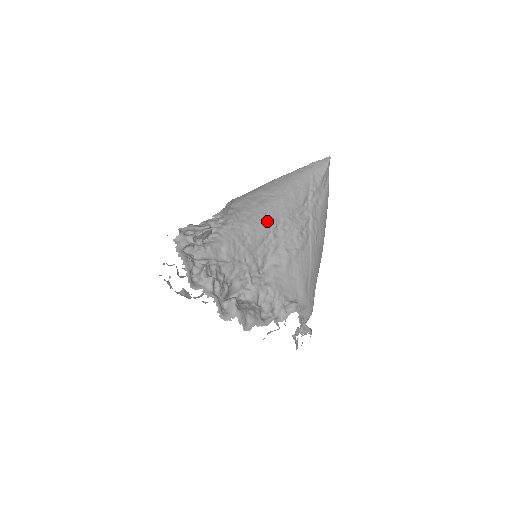
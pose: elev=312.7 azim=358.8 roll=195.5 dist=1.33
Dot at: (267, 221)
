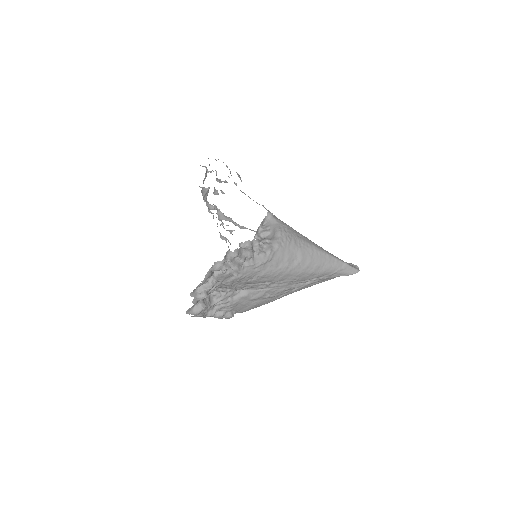
Dot at: (277, 277)
